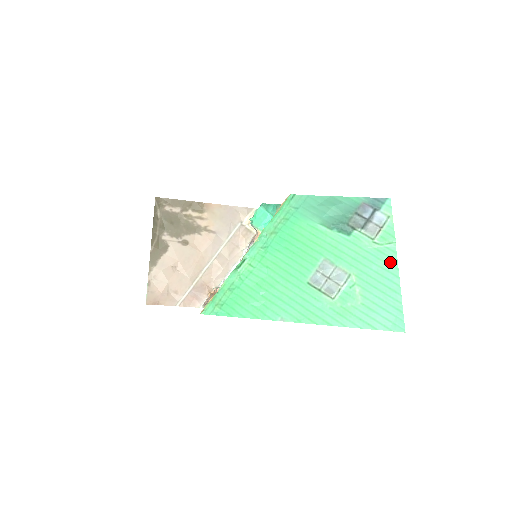
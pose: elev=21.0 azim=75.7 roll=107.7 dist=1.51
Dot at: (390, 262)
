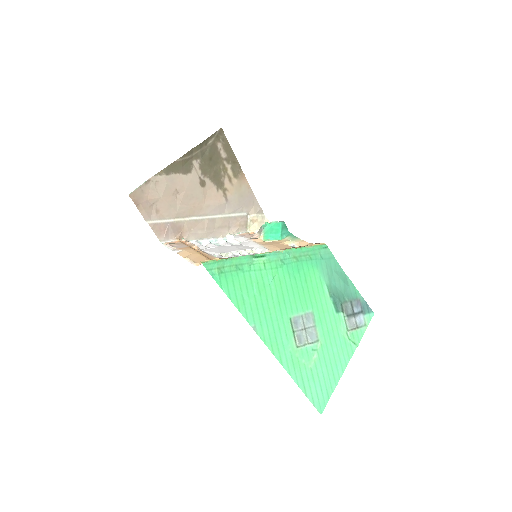
Dot at: (346, 356)
